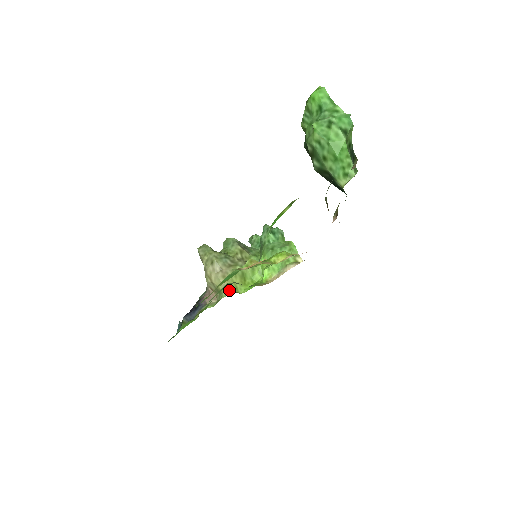
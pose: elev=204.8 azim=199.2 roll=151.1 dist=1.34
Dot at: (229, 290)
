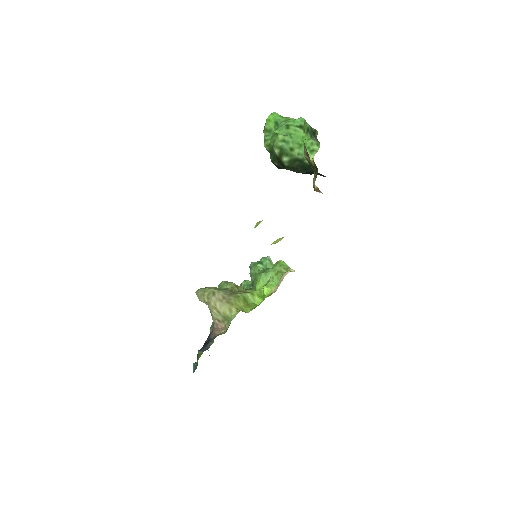
Dot at: (236, 312)
